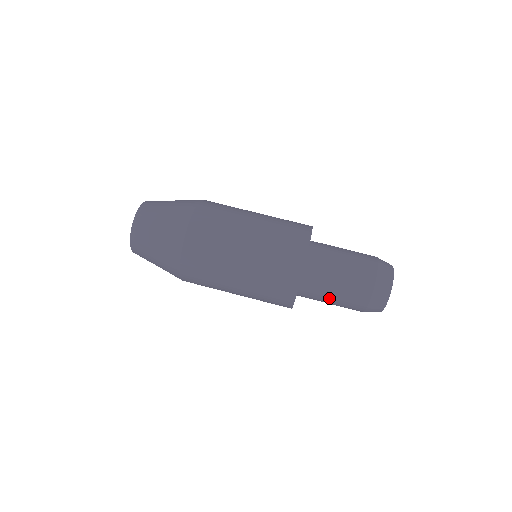
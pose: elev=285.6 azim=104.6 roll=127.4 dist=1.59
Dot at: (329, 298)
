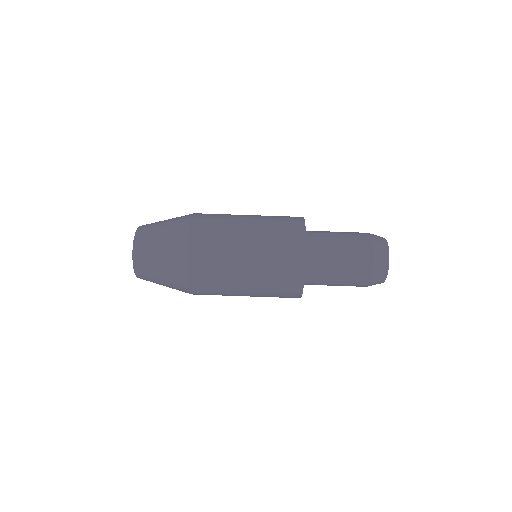
Dot at: (336, 262)
